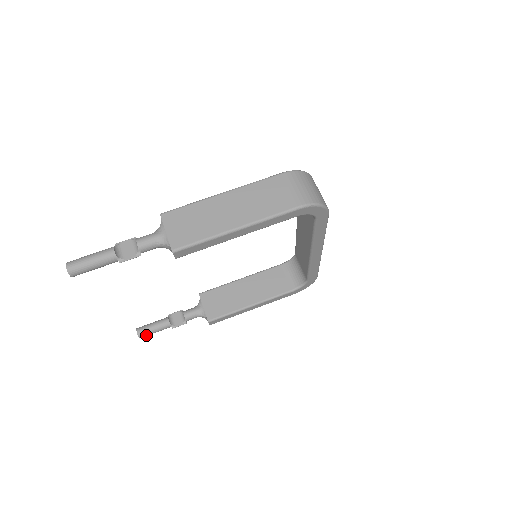
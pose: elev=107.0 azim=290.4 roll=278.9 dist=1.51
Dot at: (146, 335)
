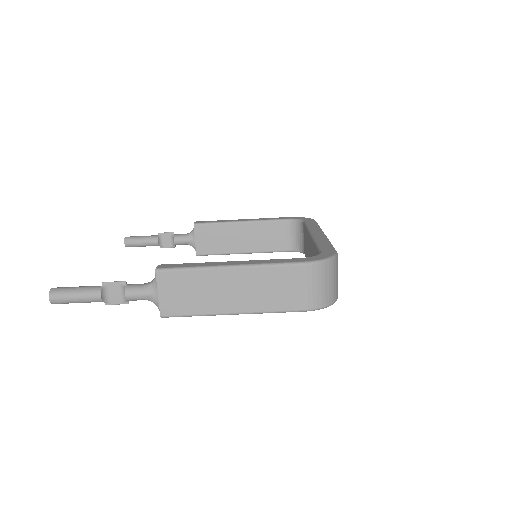
Dot at: occluded
